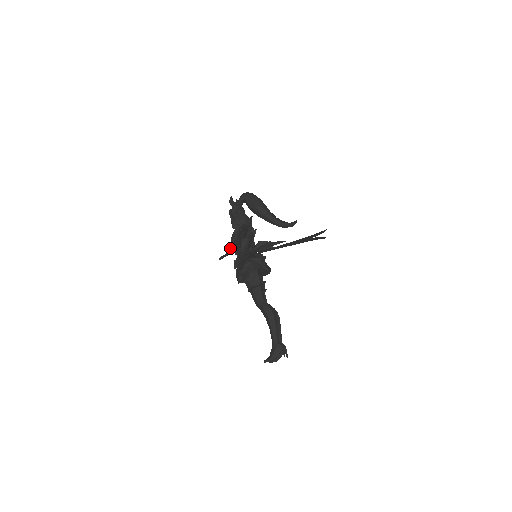
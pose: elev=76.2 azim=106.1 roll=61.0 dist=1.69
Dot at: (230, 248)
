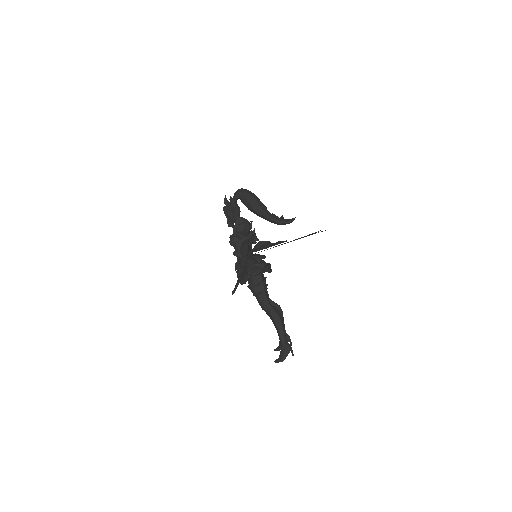
Dot at: (239, 275)
